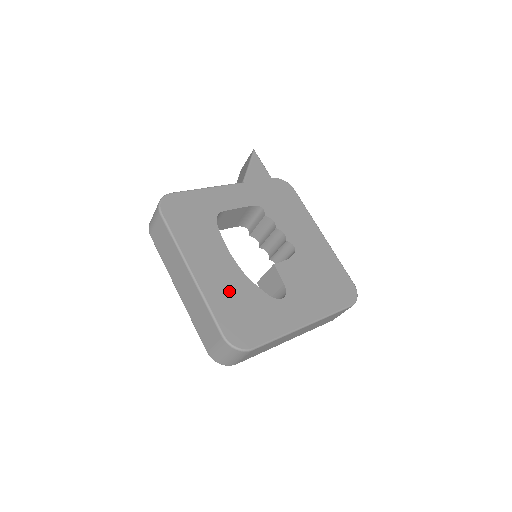
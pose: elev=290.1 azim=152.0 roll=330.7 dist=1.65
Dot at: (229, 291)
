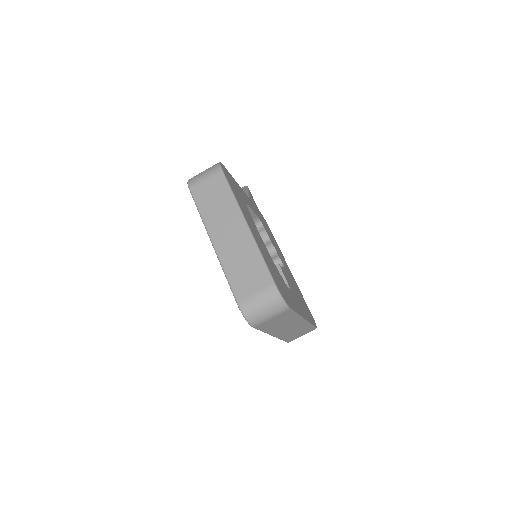
Dot at: occluded
